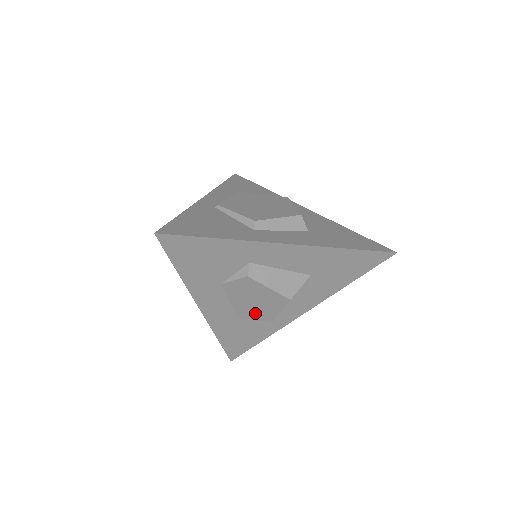
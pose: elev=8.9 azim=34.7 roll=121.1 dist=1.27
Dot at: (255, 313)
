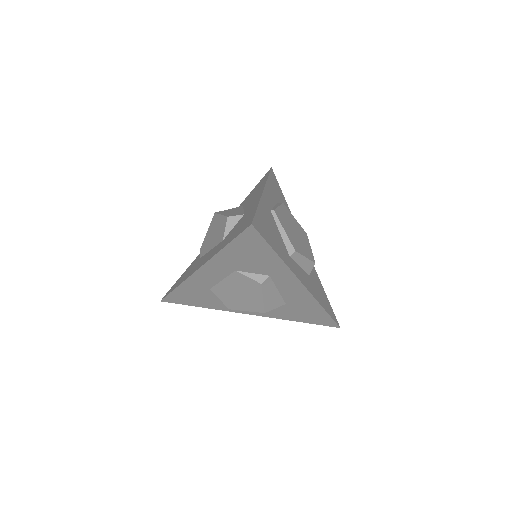
Dot at: (227, 297)
